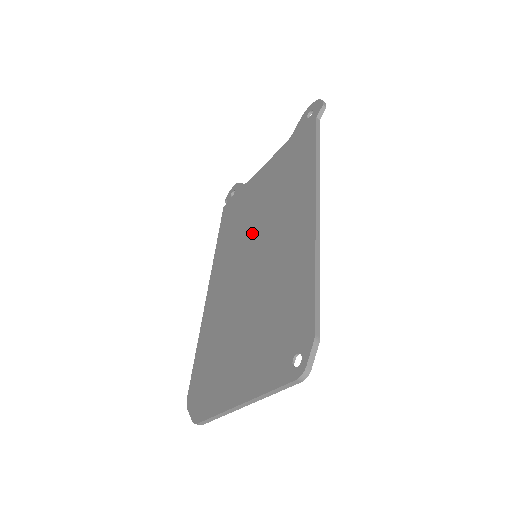
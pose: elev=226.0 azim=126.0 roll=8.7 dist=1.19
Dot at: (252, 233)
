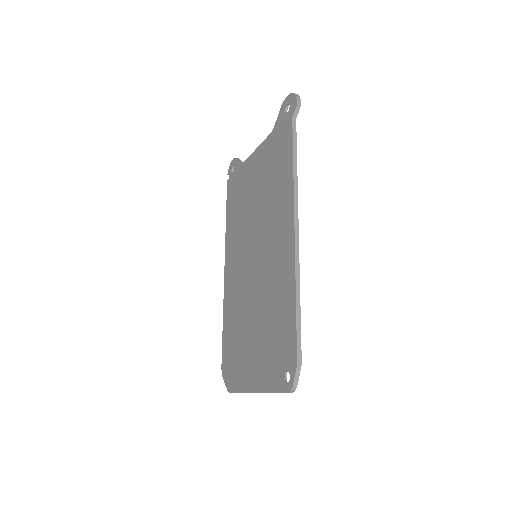
Dot at: (251, 230)
